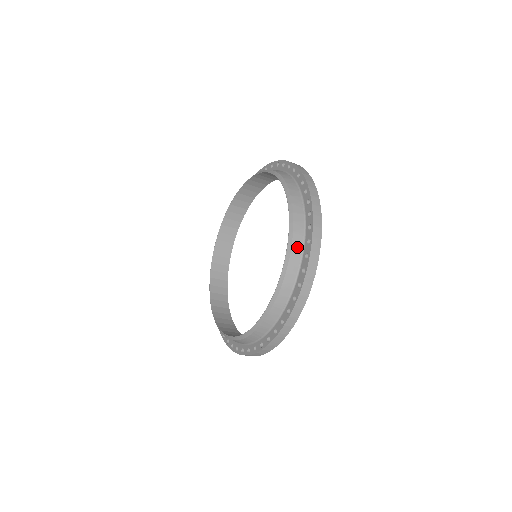
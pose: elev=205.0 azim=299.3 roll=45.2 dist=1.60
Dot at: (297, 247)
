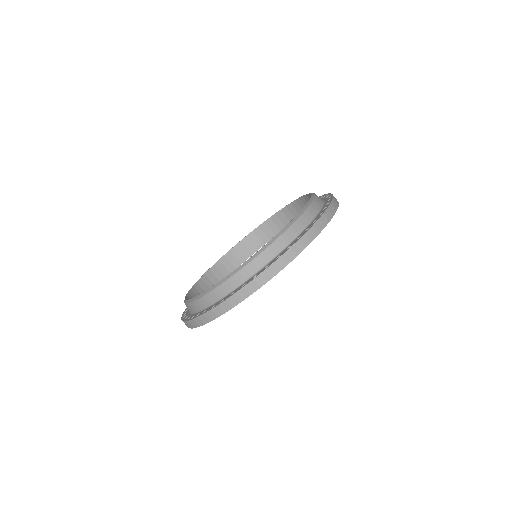
Dot at: (319, 197)
